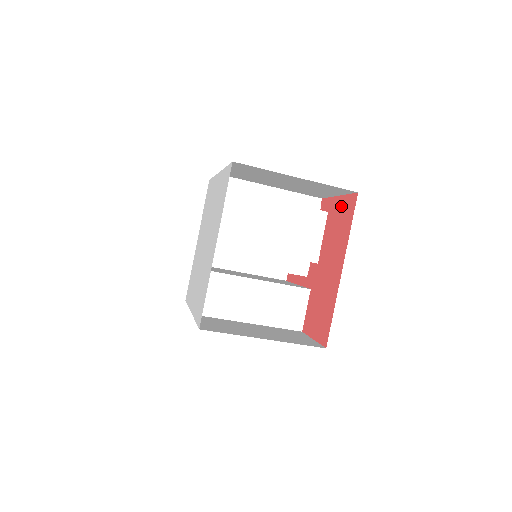
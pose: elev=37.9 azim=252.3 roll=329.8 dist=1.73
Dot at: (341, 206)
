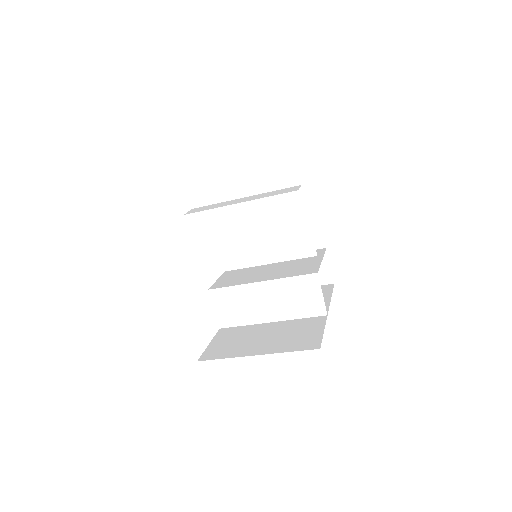
Dot at: occluded
